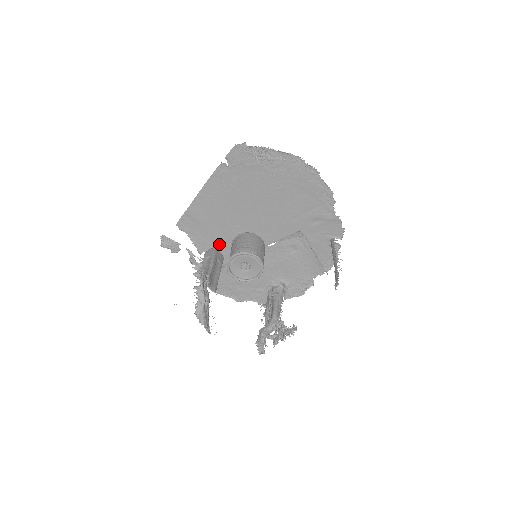
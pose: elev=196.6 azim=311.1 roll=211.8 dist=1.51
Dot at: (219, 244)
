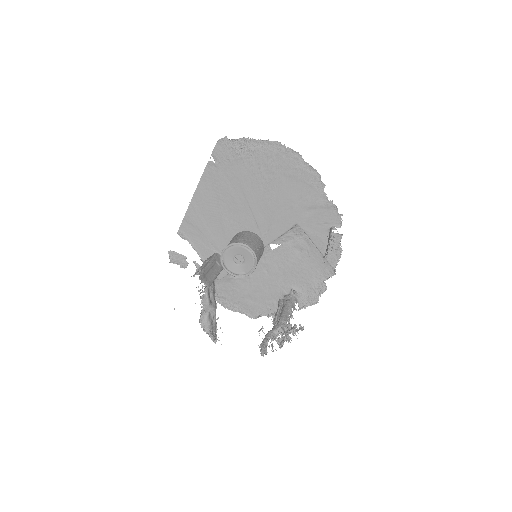
Dot at: (220, 249)
